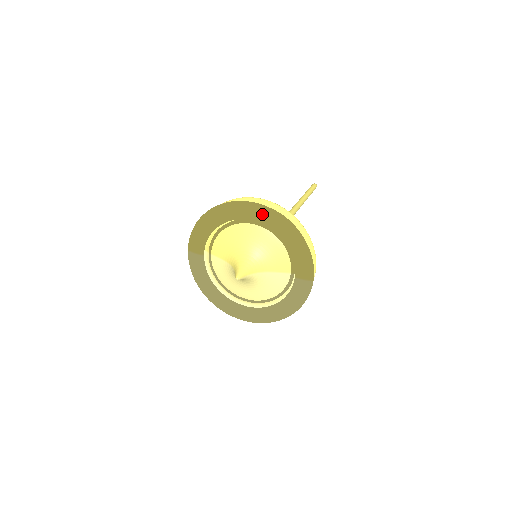
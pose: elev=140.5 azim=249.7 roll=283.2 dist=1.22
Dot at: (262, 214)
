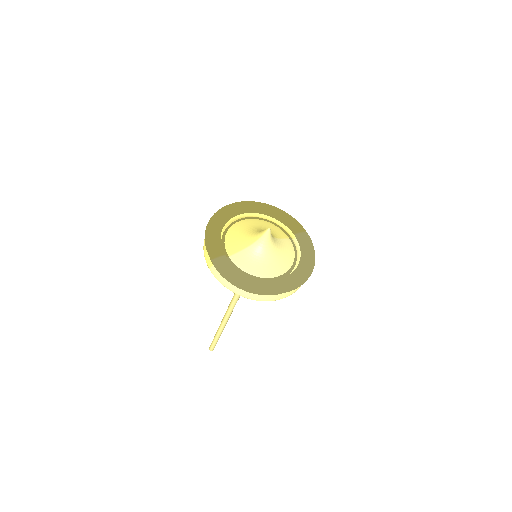
Dot at: (245, 206)
